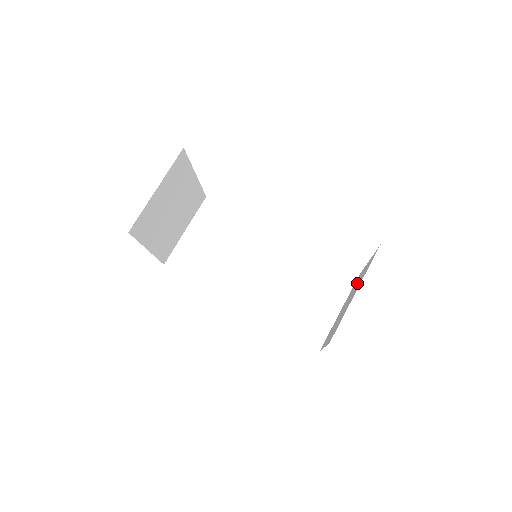
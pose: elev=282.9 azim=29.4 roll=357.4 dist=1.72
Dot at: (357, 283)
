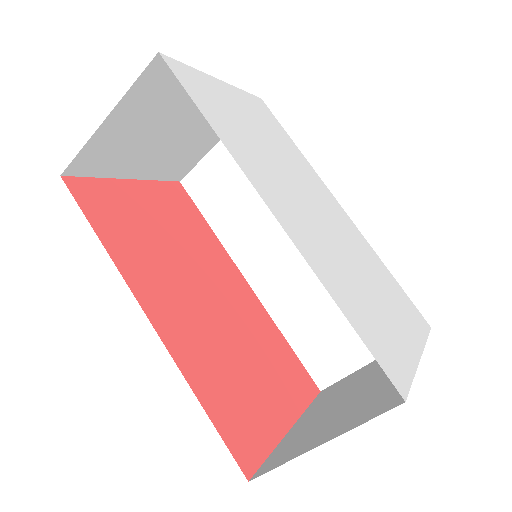
Dot at: (379, 382)
